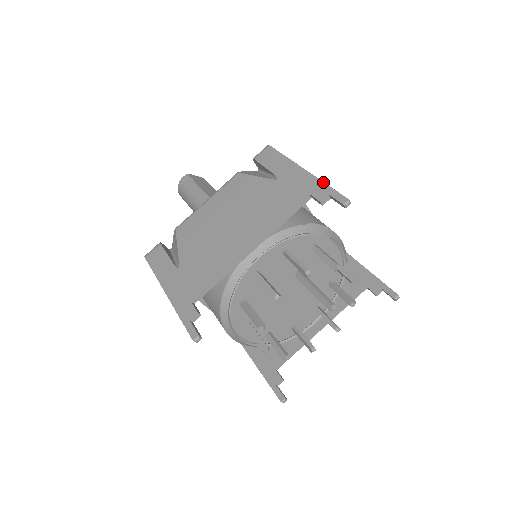
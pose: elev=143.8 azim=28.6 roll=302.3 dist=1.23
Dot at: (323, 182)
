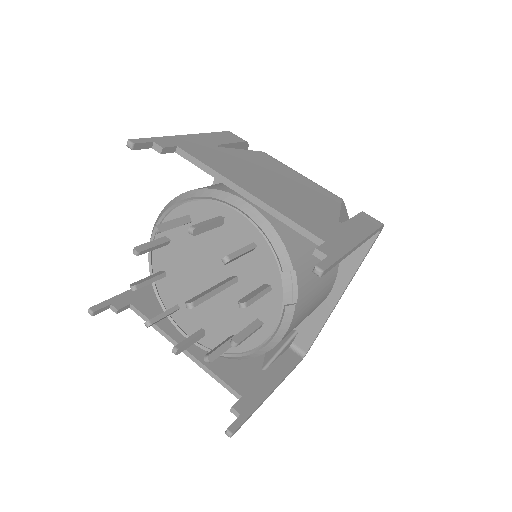
Dot at: (345, 254)
